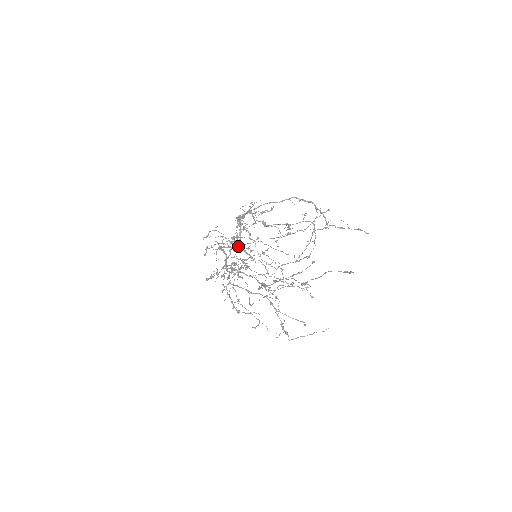
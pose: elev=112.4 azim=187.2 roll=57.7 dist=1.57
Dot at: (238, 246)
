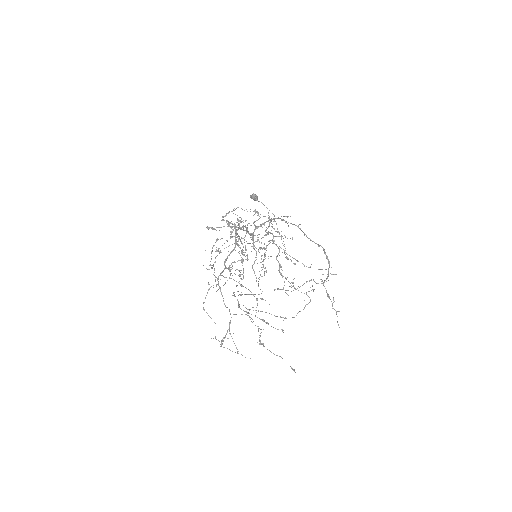
Dot at: (248, 259)
